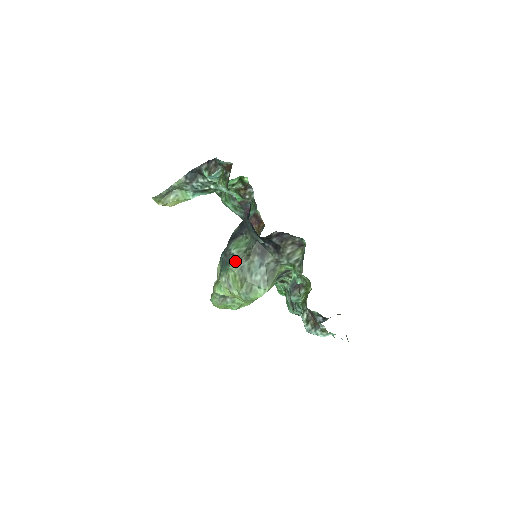
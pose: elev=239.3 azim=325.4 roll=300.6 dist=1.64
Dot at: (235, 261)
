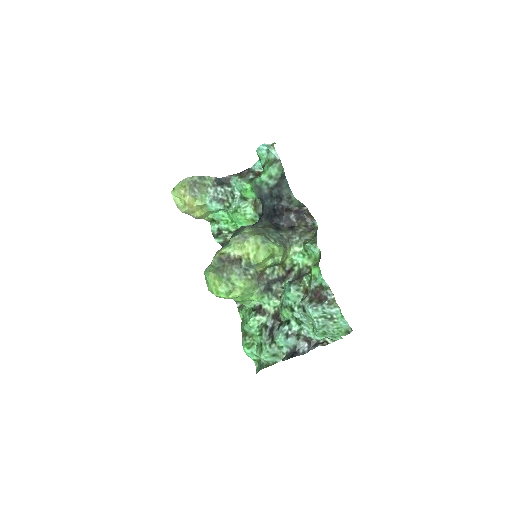
Dot at: (251, 227)
